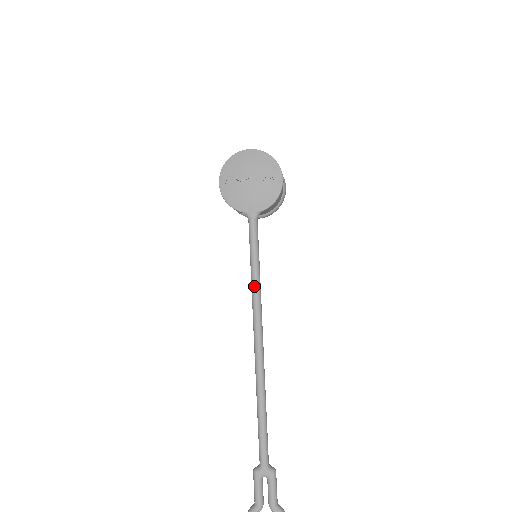
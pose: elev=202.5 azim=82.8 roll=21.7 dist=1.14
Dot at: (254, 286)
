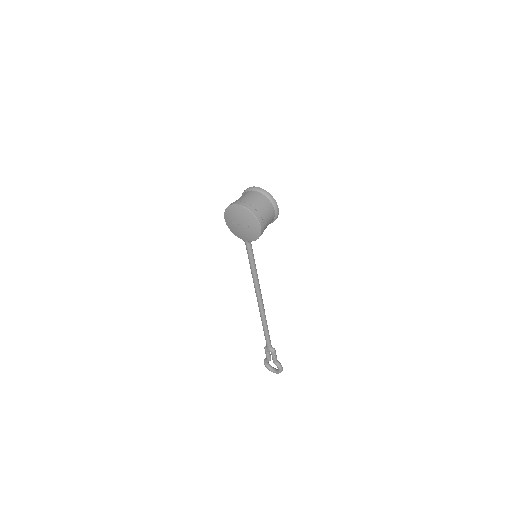
Dot at: (252, 277)
